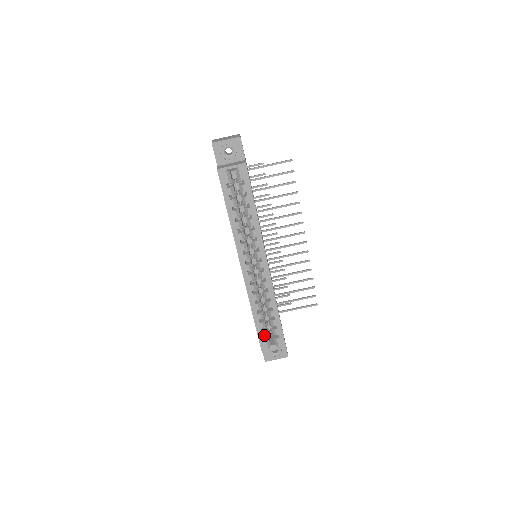
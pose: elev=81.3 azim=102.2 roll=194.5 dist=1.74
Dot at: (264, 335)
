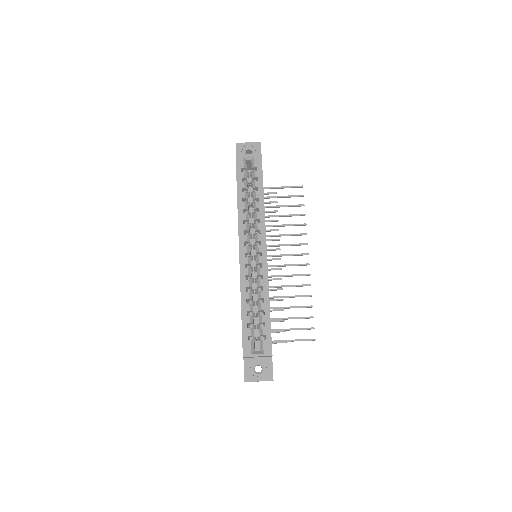
Dot at: (249, 333)
